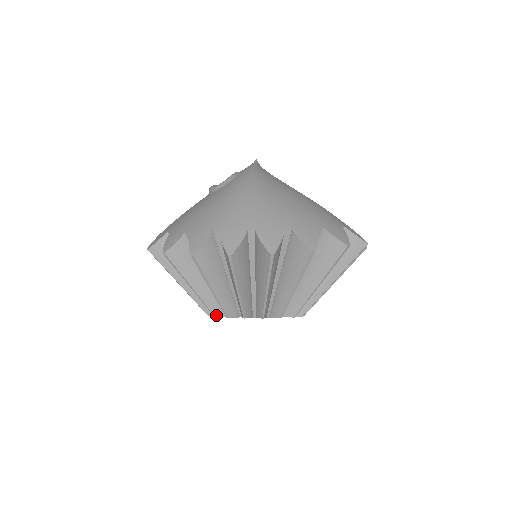
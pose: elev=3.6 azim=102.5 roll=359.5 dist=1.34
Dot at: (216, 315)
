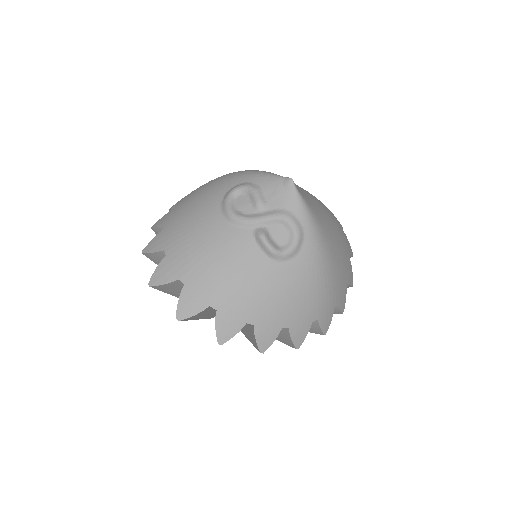
Dot at: occluded
